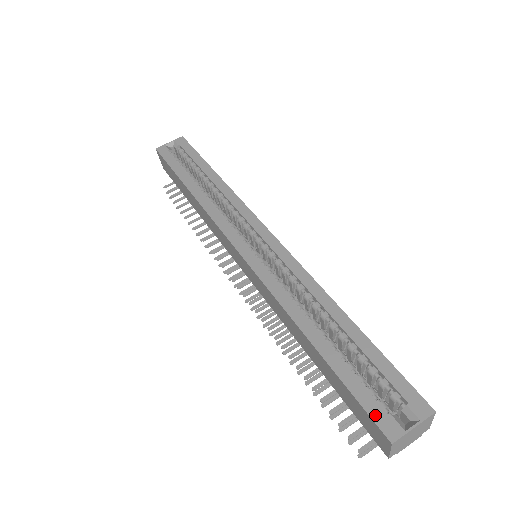
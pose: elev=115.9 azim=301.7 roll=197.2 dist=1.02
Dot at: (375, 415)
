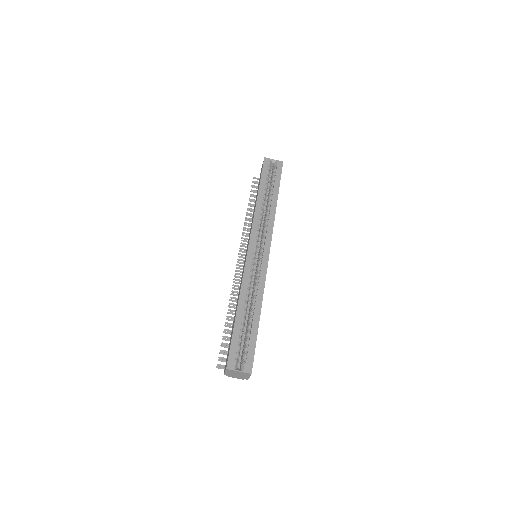
Dot at: (231, 356)
